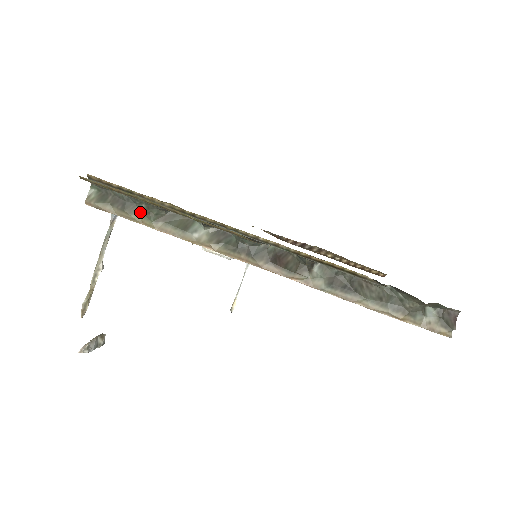
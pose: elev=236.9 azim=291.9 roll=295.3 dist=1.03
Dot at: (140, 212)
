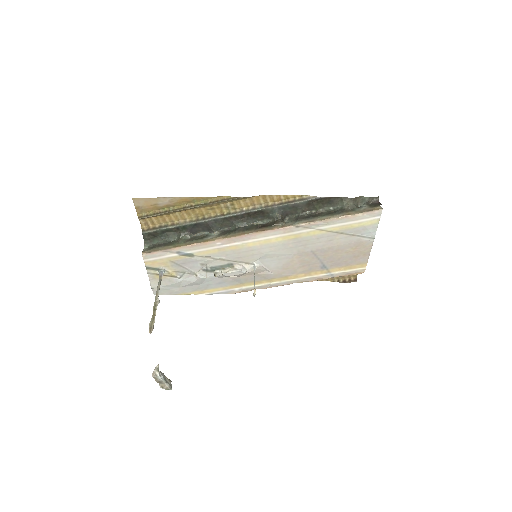
Dot at: (175, 243)
